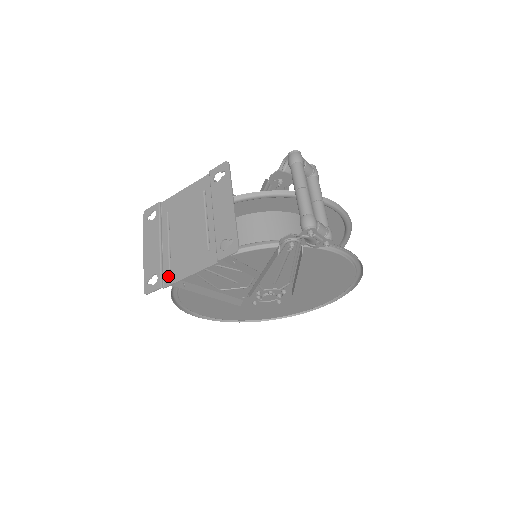
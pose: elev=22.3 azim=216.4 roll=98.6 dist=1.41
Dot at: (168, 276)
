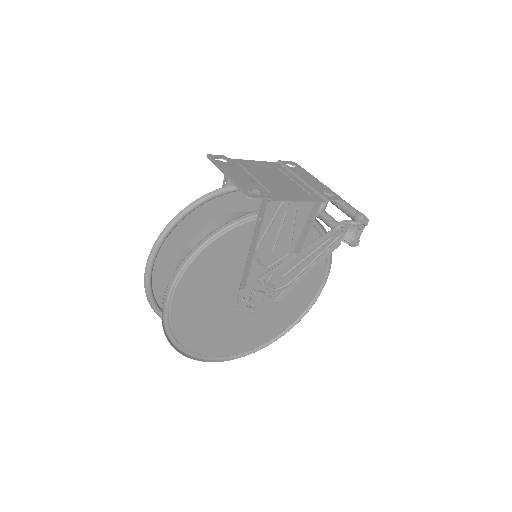
Dot at: (271, 196)
